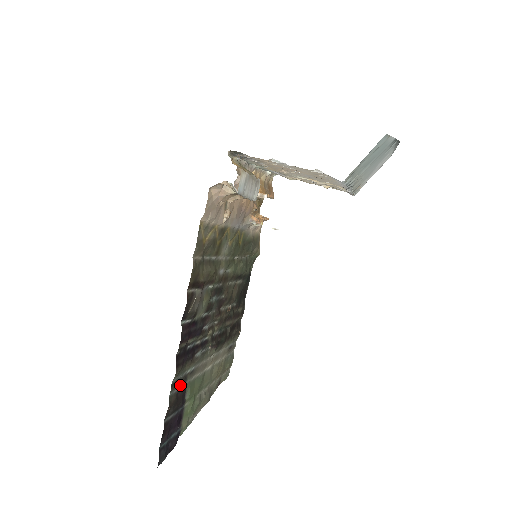
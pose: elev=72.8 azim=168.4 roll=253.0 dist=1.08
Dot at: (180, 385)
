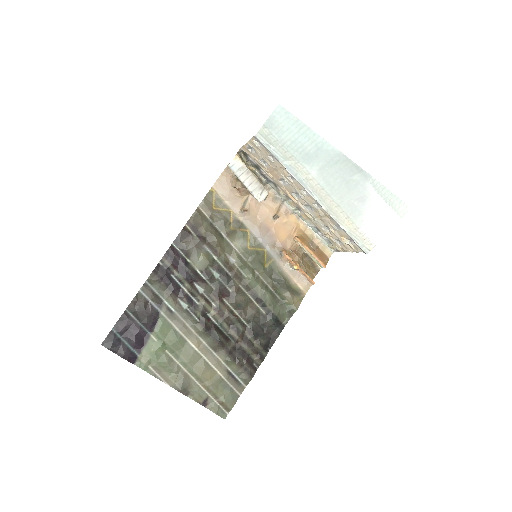
Dot at: (154, 302)
